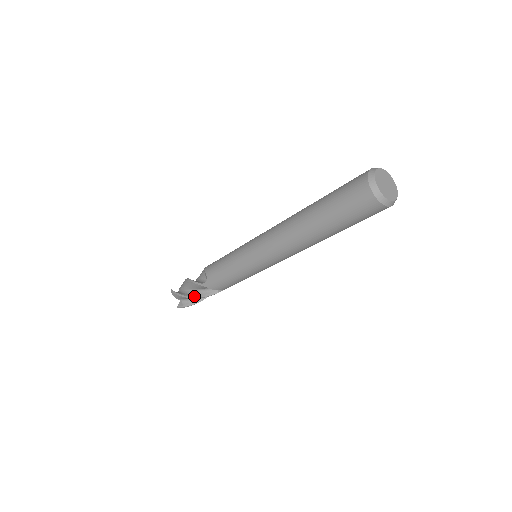
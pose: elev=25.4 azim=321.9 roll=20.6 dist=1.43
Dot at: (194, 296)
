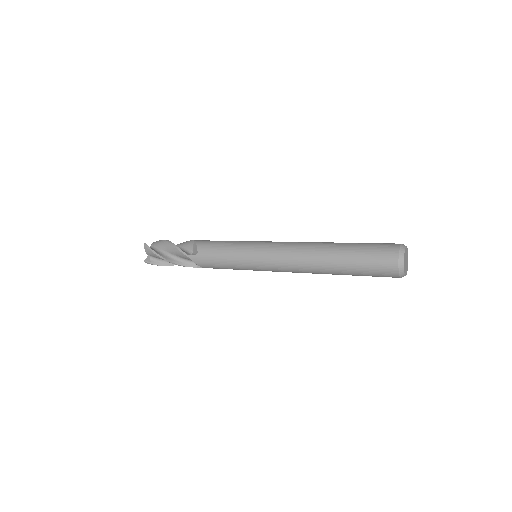
Dot at: (171, 261)
